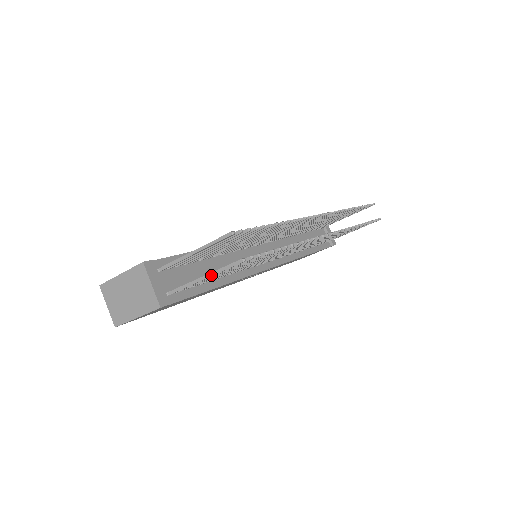
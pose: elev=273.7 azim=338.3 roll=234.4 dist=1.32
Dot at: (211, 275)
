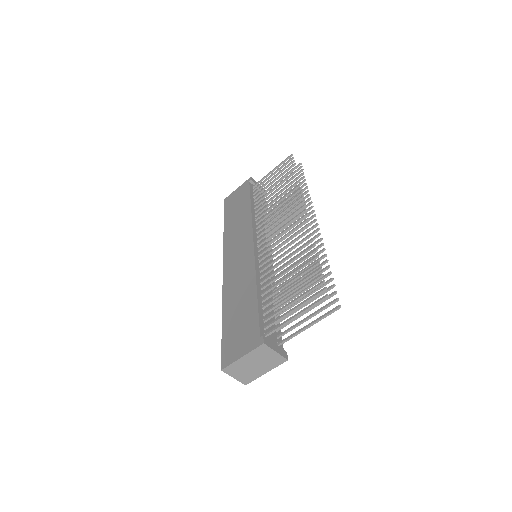
Dot at: (315, 323)
